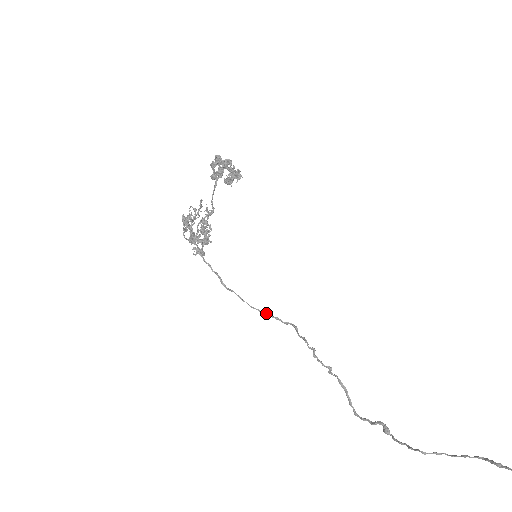
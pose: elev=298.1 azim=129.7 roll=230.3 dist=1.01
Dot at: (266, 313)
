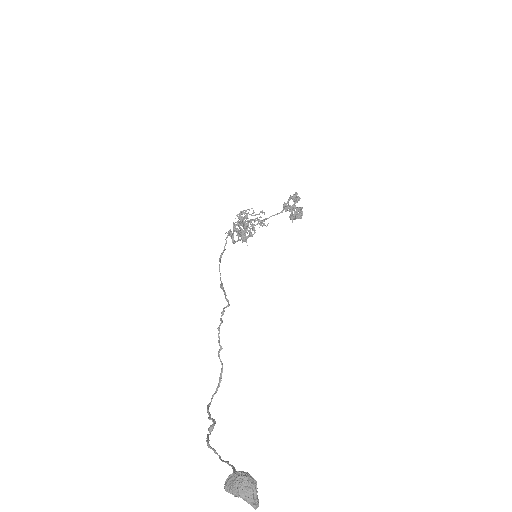
Dot at: occluded
